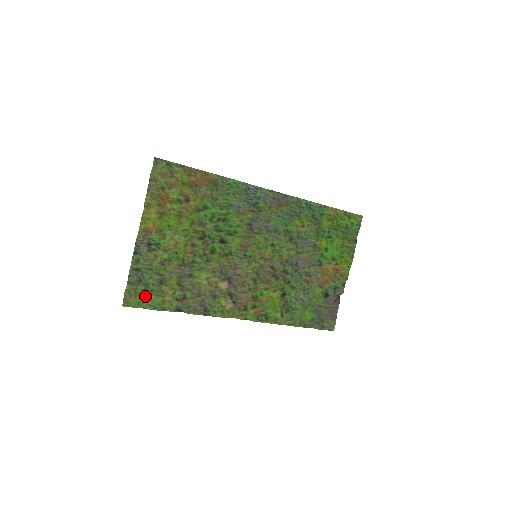
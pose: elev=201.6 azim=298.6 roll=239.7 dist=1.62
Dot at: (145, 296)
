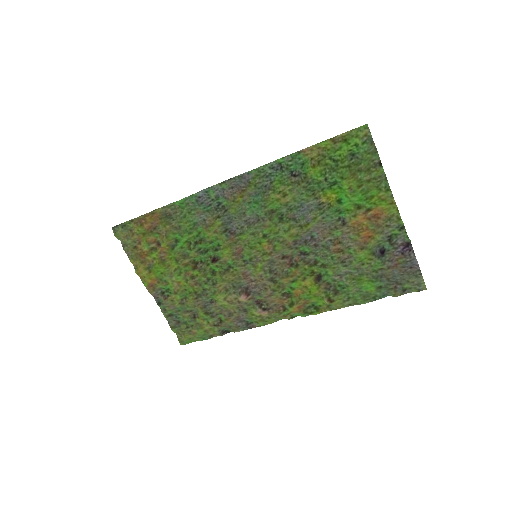
Dot at: (190, 332)
